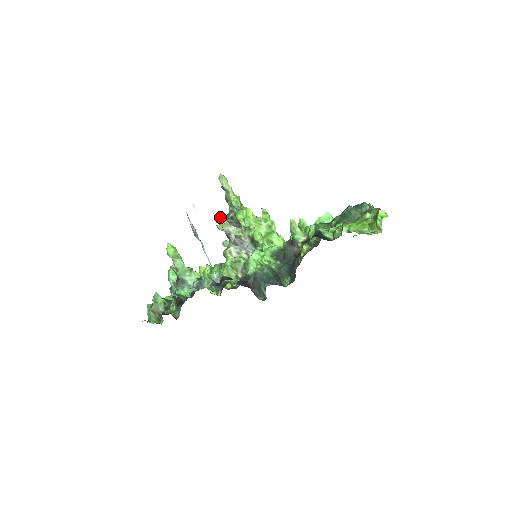
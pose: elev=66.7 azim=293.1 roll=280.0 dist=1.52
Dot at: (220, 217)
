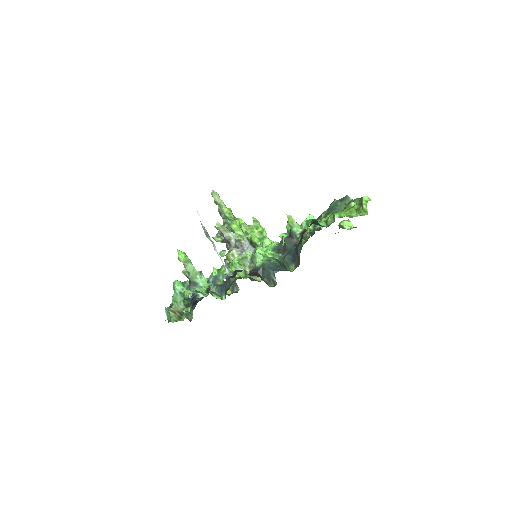
Dot at: (220, 225)
